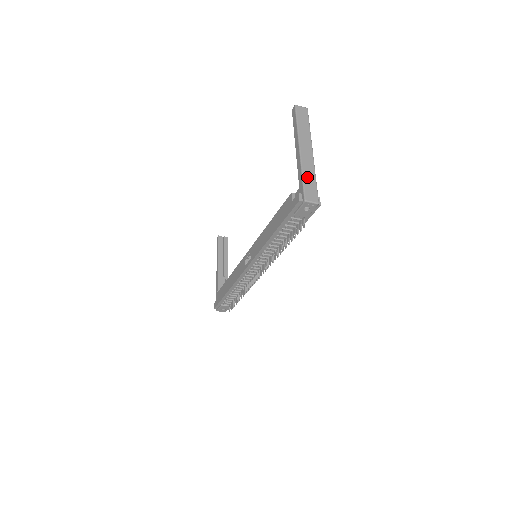
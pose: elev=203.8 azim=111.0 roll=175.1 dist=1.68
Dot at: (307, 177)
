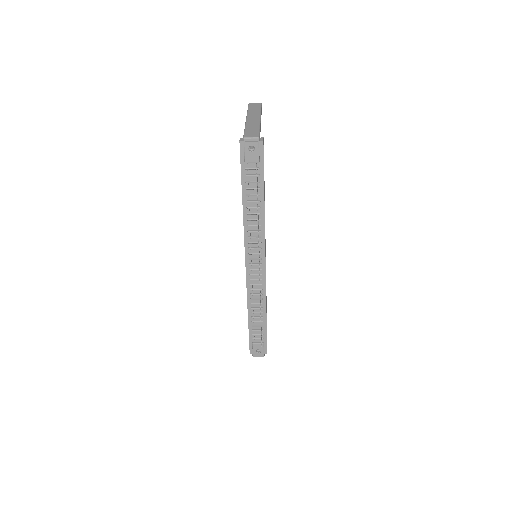
Dot at: (250, 128)
